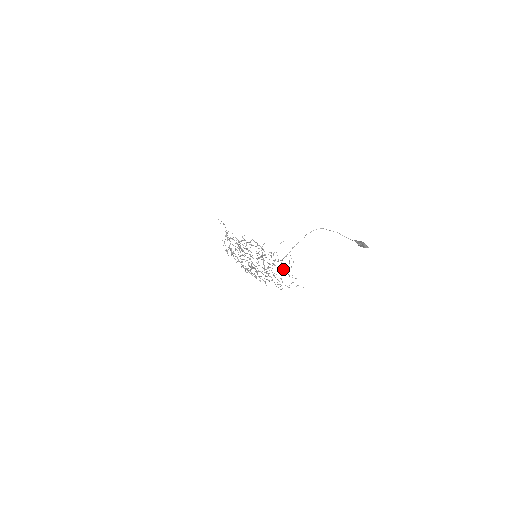
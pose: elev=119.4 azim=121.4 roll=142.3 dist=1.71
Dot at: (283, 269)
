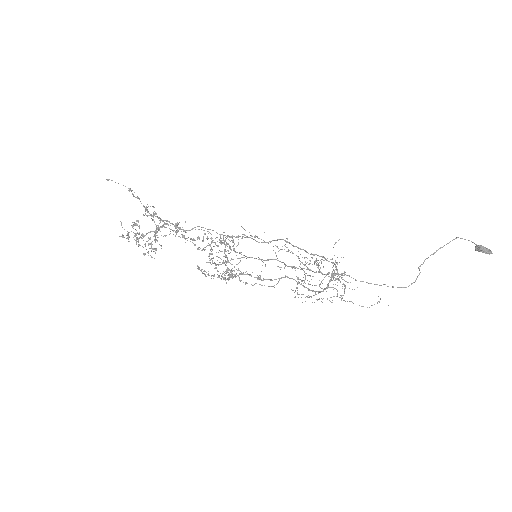
Dot at: occluded
